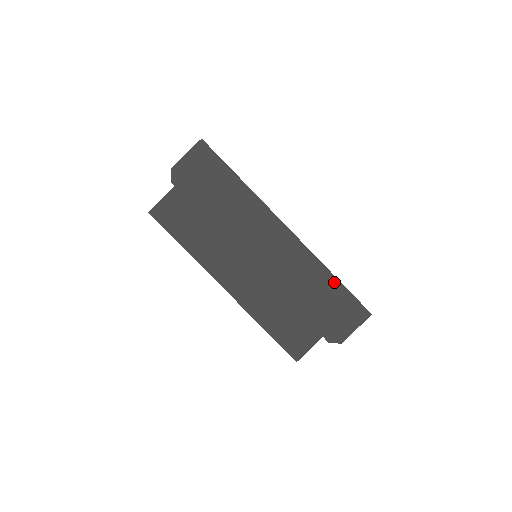
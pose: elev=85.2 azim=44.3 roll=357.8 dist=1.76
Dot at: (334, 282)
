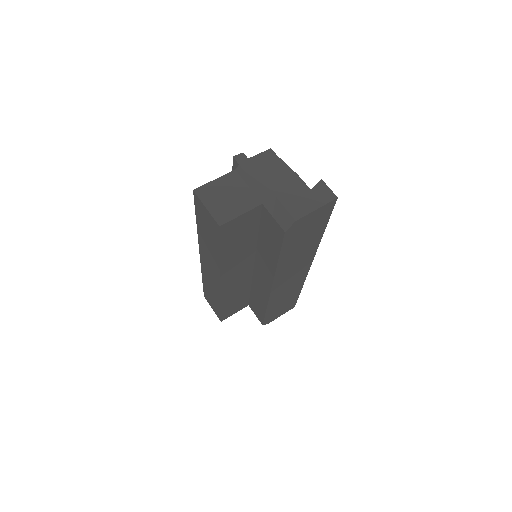
Dot at: occluded
